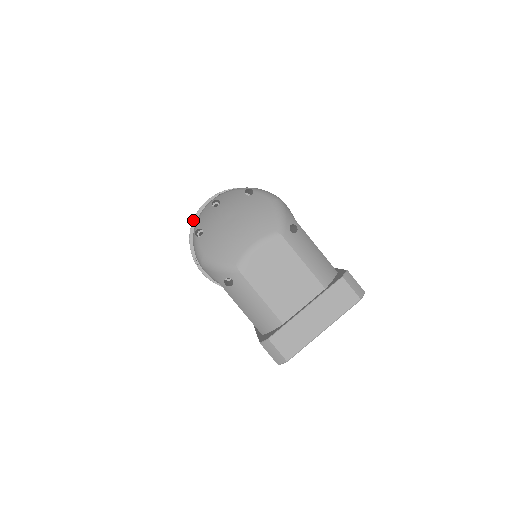
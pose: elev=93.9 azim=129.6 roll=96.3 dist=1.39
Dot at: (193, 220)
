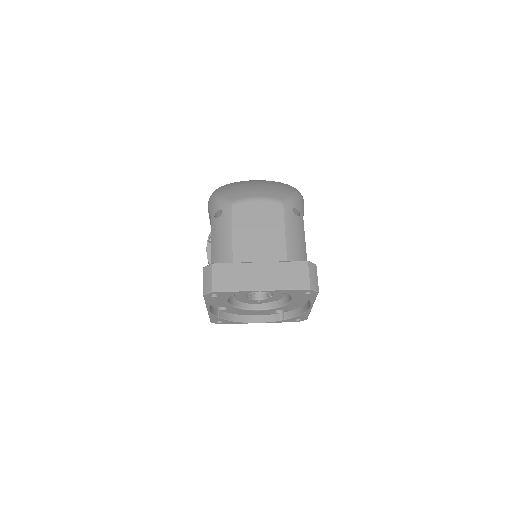
Dot at: occluded
